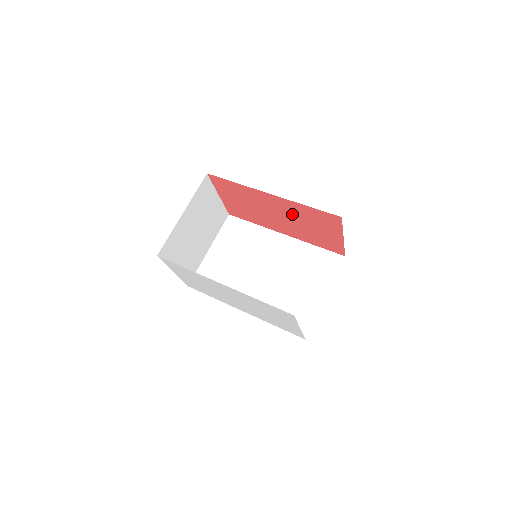
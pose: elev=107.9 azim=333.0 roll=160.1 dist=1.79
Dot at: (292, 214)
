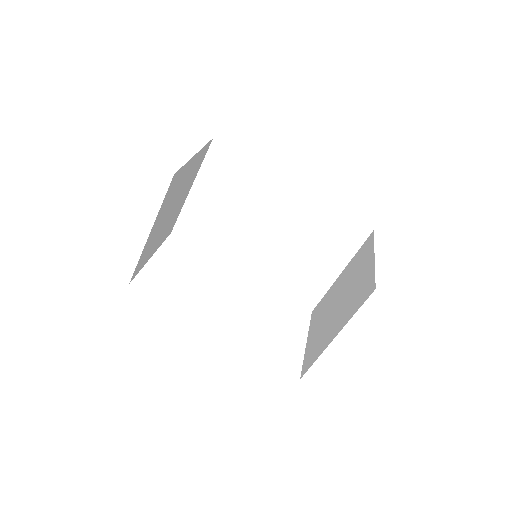
Dot at: occluded
